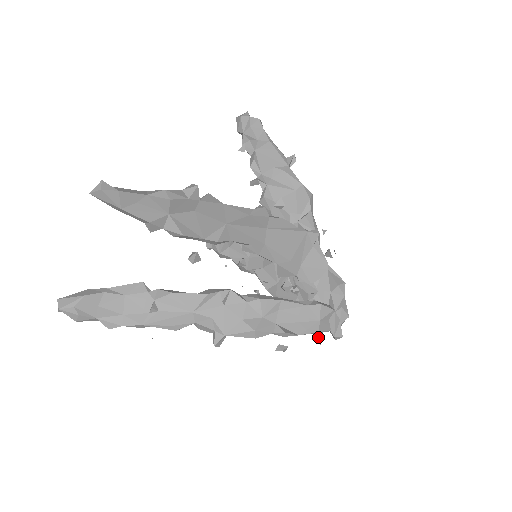
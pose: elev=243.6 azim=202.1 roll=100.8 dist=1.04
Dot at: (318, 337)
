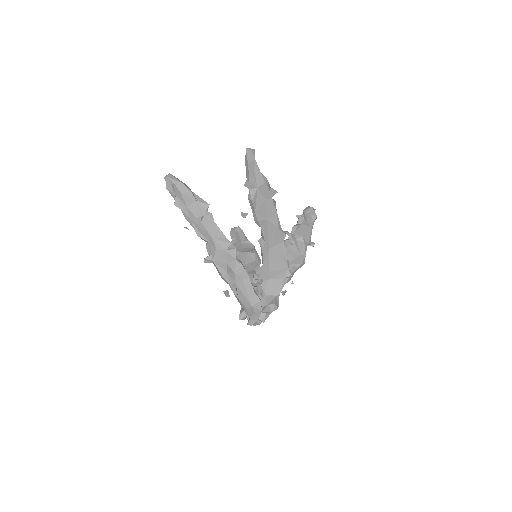
Dot at: (240, 318)
